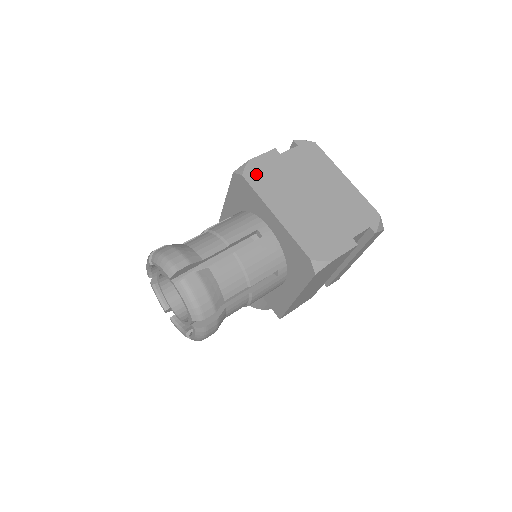
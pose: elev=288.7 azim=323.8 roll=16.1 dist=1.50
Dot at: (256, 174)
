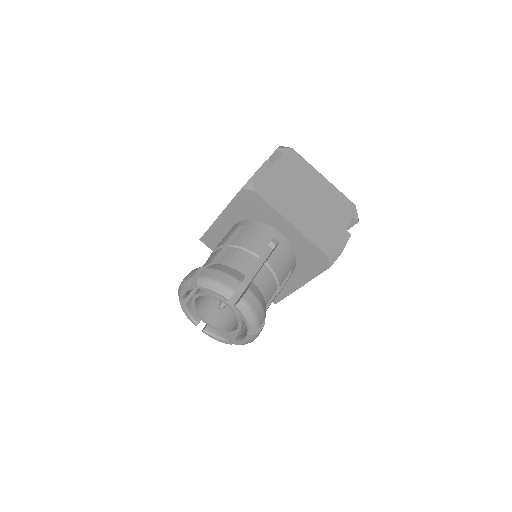
Dot at: (263, 188)
